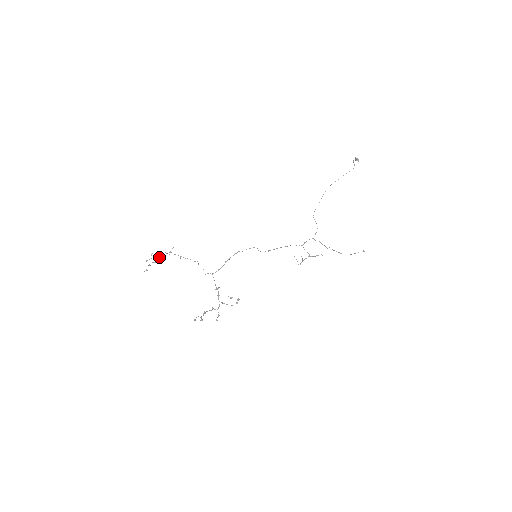
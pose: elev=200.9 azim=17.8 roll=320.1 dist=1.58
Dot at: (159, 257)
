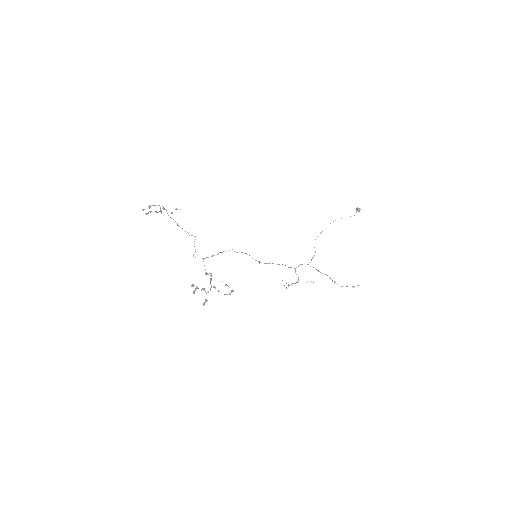
Dot at: (161, 210)
